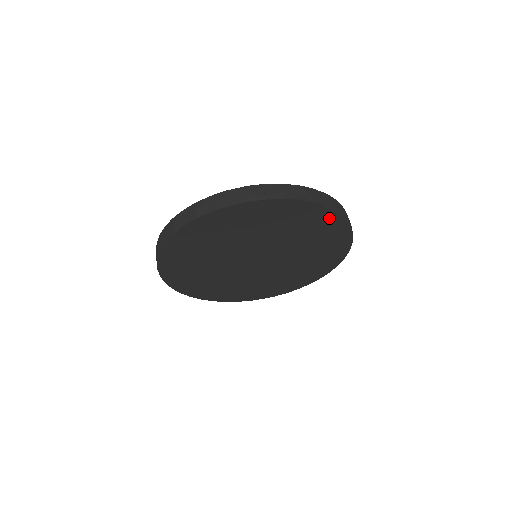
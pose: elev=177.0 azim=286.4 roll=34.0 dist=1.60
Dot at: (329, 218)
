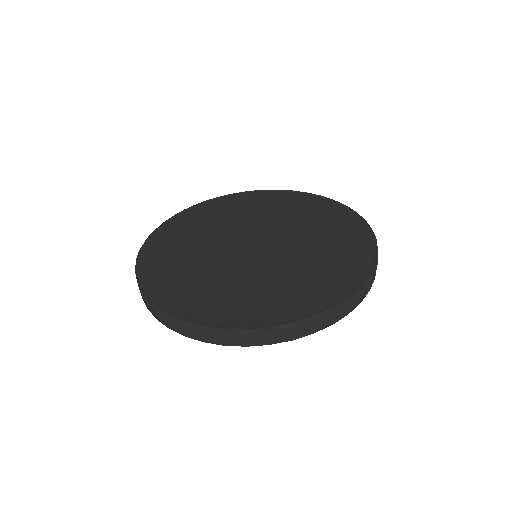
Dot at: occluded
